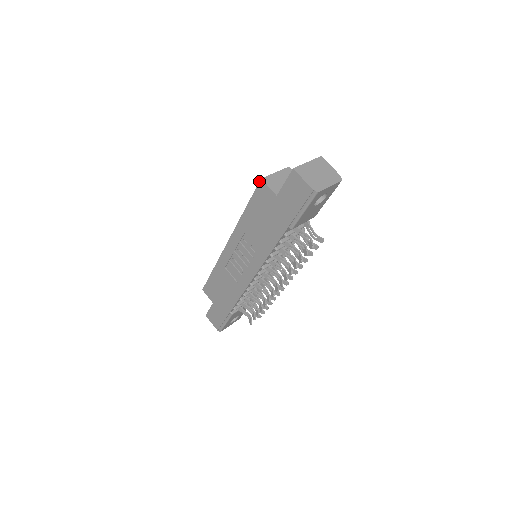
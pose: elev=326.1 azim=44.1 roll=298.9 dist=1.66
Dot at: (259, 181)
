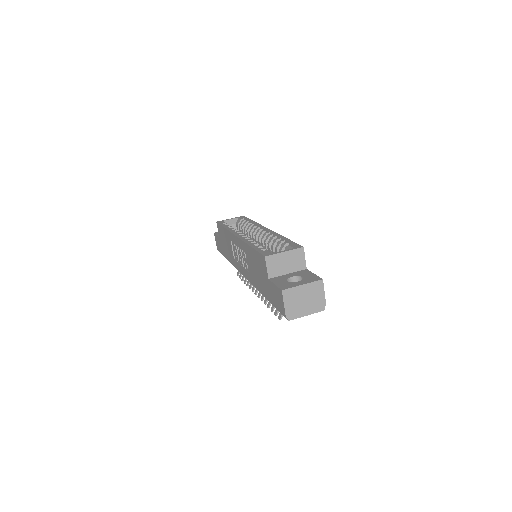
Dot at: (263, 255)
